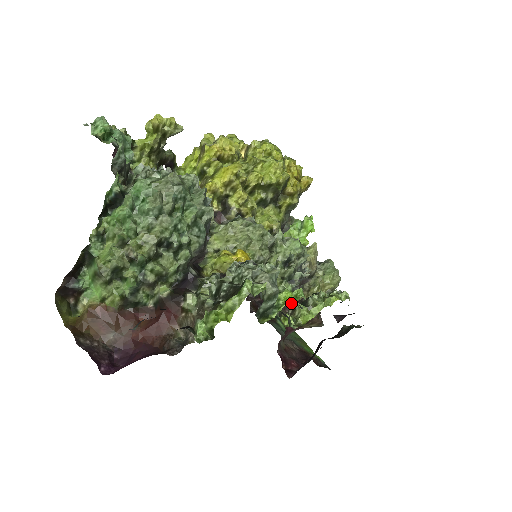
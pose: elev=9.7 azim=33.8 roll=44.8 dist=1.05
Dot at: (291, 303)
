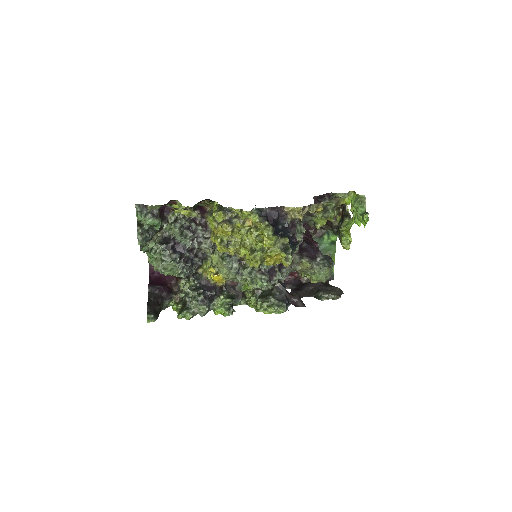
Dot at: occluded
